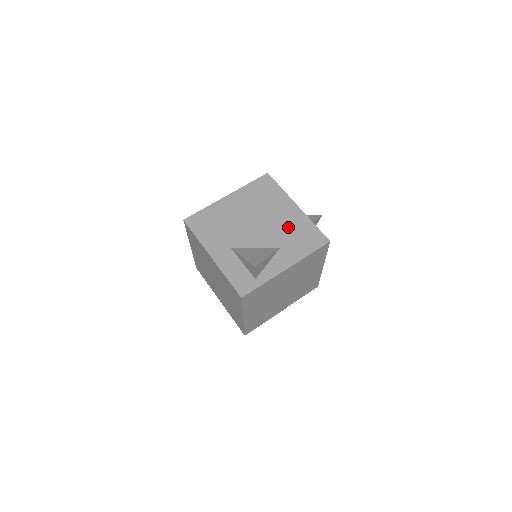
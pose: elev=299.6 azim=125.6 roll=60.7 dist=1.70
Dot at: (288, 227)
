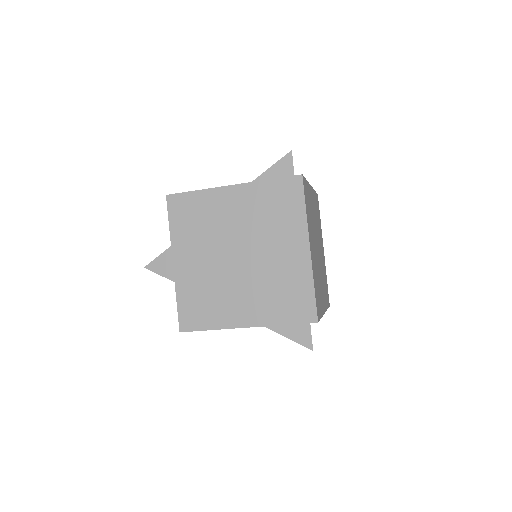
Dot at: occluded
